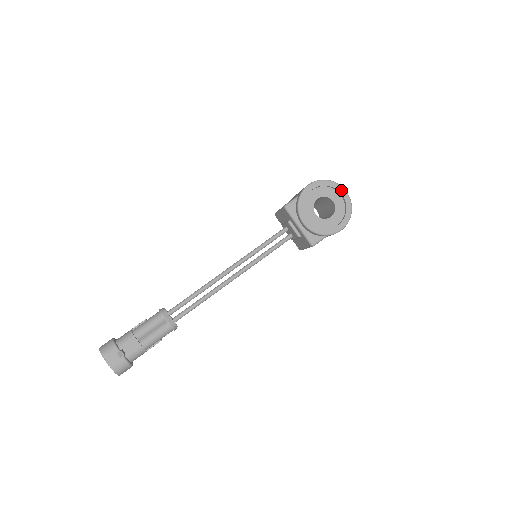
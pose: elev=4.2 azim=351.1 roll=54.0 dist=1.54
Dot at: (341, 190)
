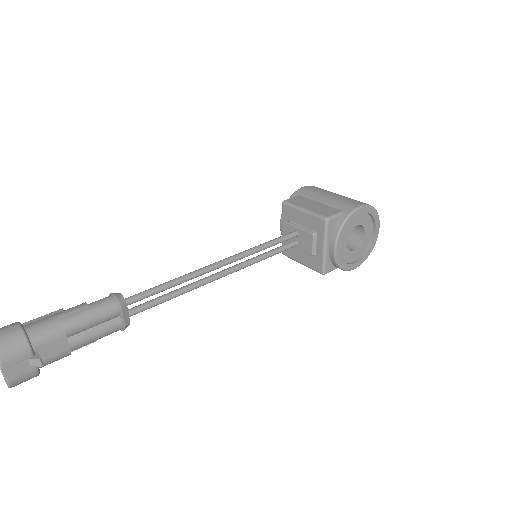
Dot at: (378, 225)
